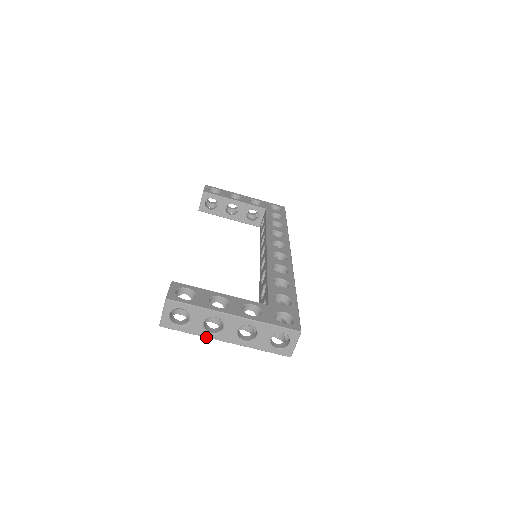
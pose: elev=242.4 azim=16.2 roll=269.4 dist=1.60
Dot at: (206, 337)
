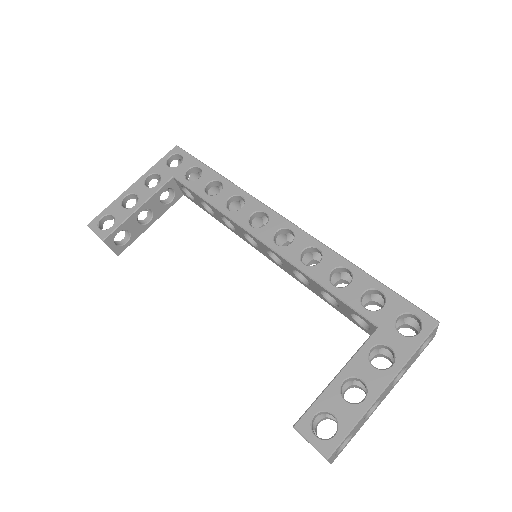
Dot at: occluded
